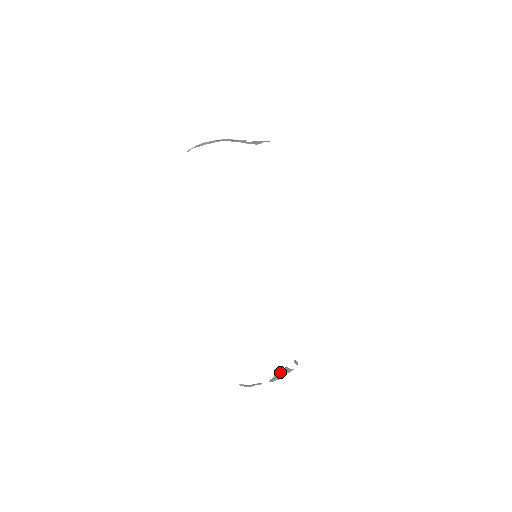
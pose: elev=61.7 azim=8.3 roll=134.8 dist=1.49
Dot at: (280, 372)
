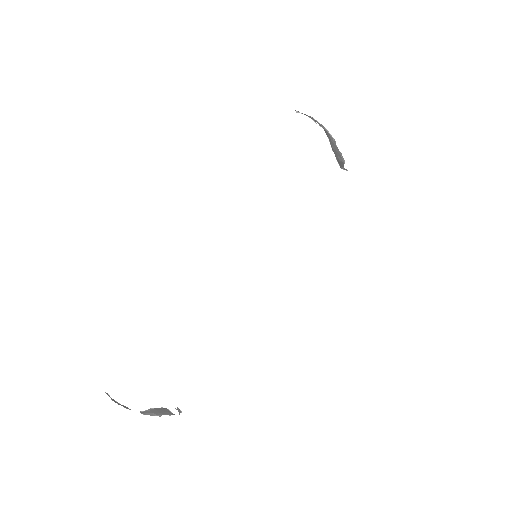
Dot at: (158, 409)
